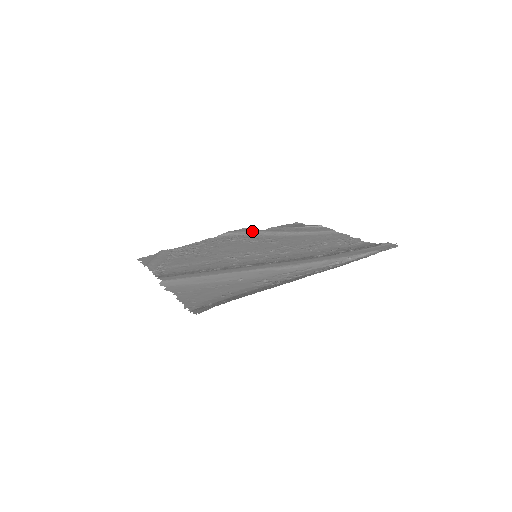
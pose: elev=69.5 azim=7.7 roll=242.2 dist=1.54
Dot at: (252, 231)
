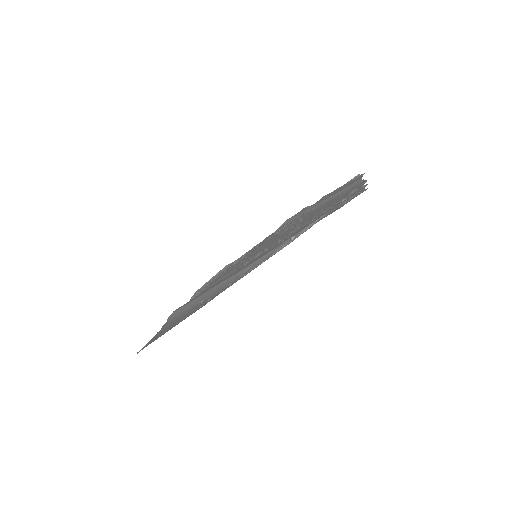
Dot at: (301, 211)
